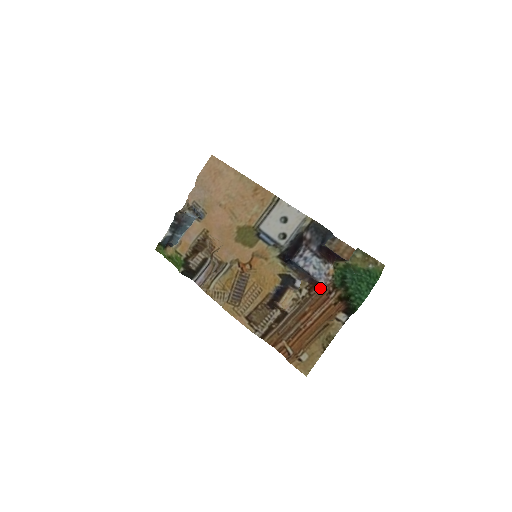
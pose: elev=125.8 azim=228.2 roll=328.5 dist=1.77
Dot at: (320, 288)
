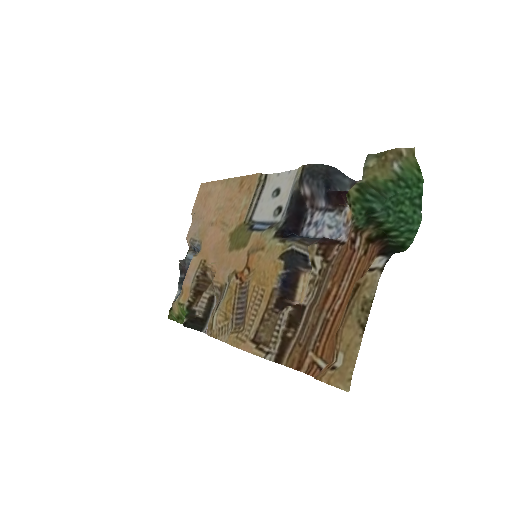
Dot at: (339, 245)
